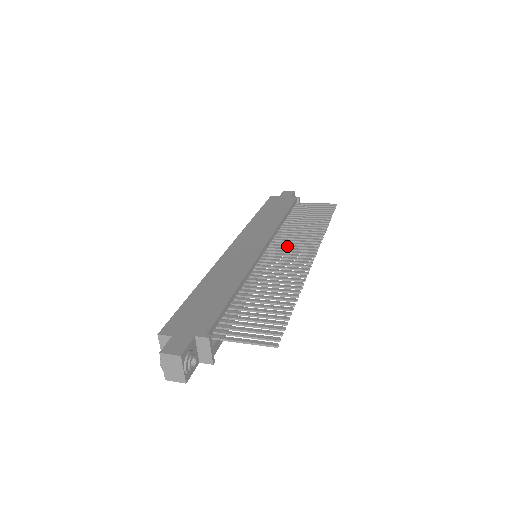
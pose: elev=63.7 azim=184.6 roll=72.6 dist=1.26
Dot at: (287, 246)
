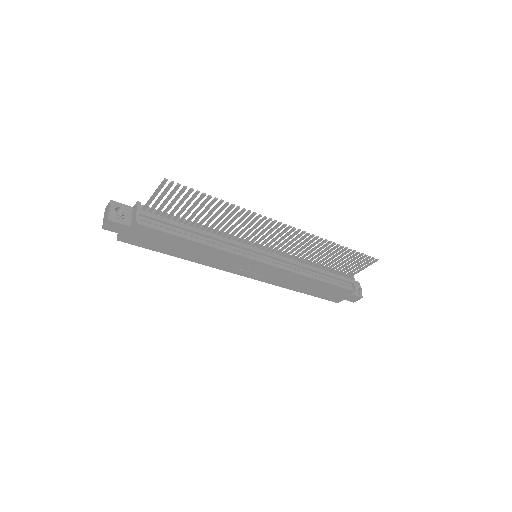
Dot at: (281, 243)
